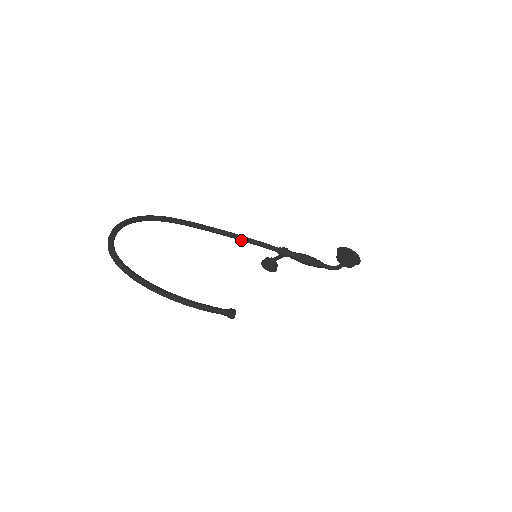
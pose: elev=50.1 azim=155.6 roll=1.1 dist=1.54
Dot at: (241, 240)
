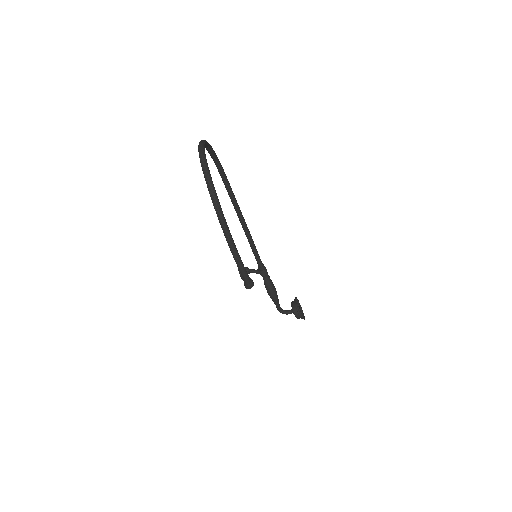
Dot at: (247, 235)
